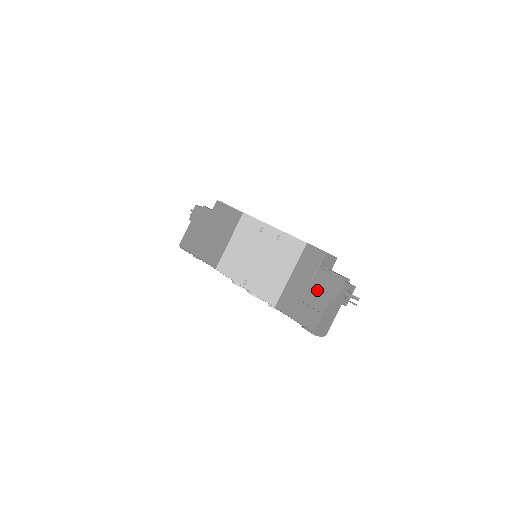
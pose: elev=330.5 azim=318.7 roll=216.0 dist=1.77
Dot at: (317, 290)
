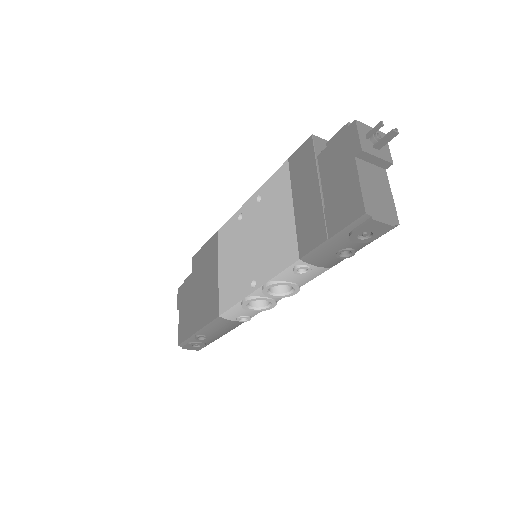
Dot at: (331, 173)
